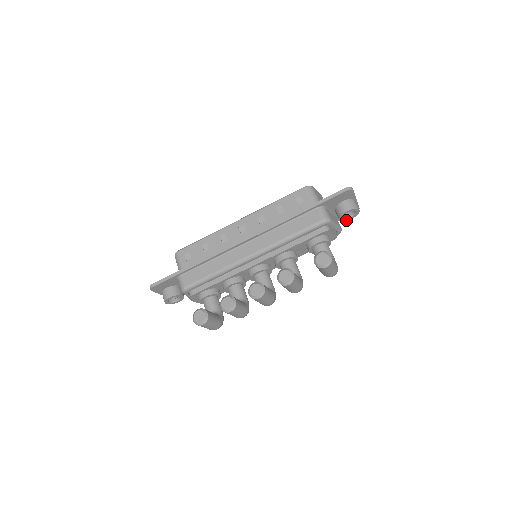
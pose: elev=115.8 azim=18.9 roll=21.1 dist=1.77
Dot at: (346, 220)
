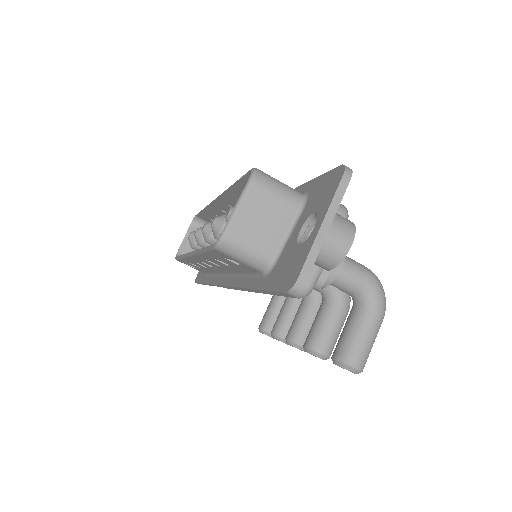
Dot at: occluded
